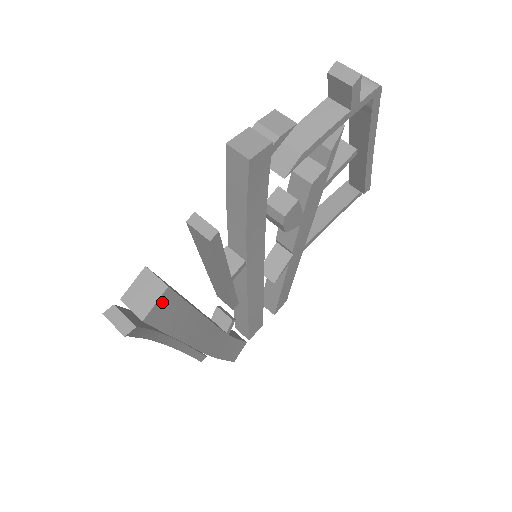
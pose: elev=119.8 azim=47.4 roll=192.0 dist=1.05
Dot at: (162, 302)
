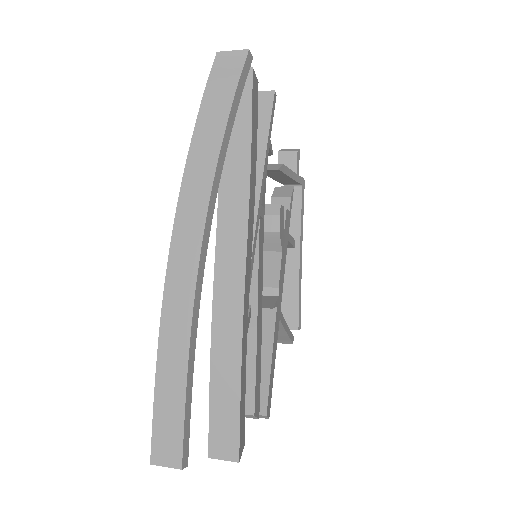
Dot at: (256, 86)
